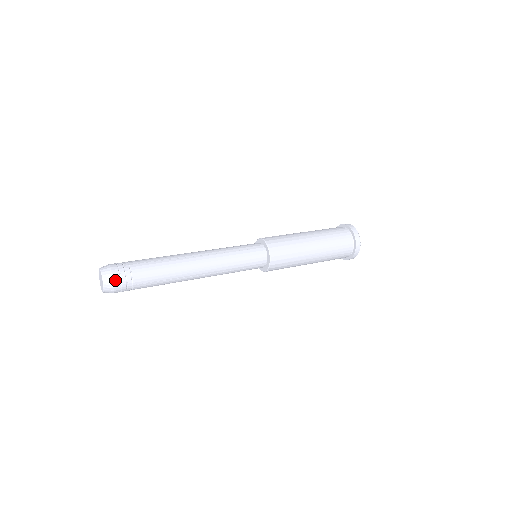
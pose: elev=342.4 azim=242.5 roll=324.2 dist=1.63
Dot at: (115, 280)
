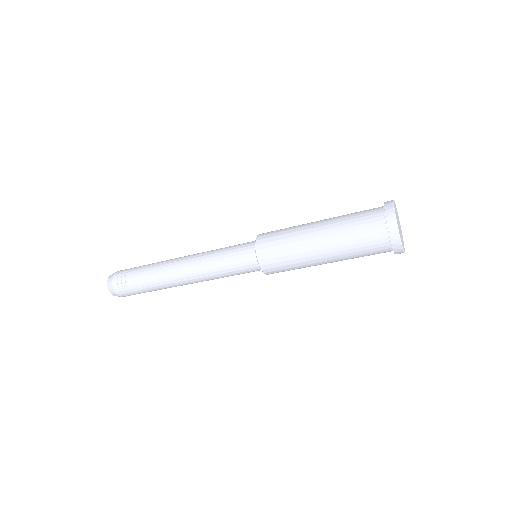
Dot at: occluded
